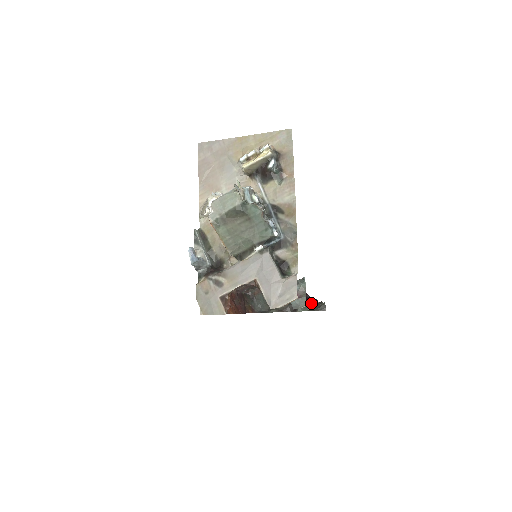
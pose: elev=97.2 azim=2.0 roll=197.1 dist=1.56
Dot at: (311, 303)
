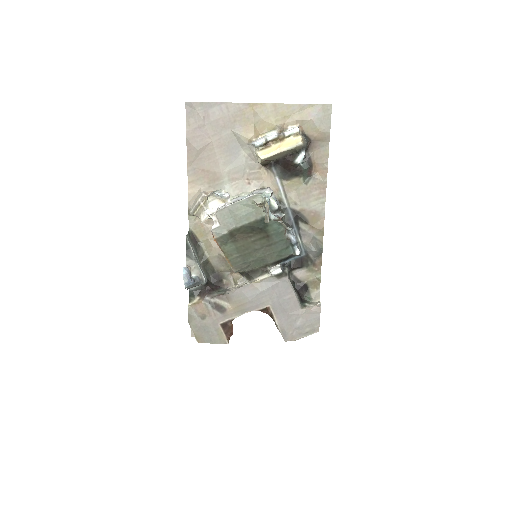
Dot at: occluded
